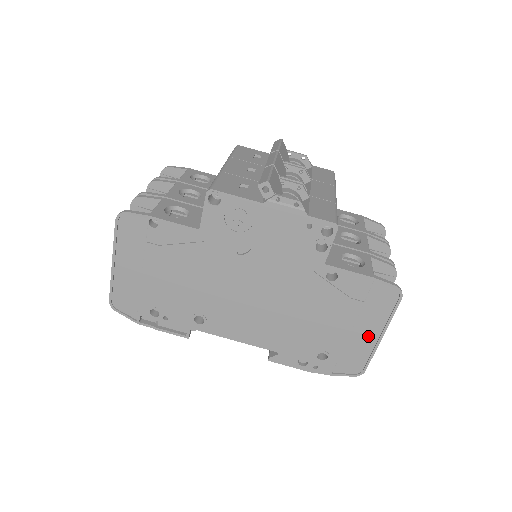
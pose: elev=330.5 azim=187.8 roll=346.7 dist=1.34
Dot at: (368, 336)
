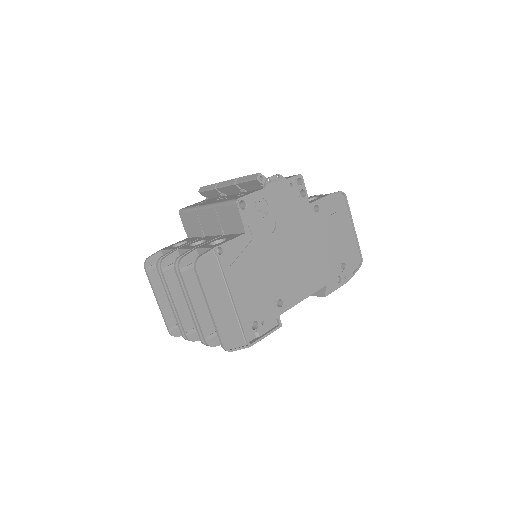
Dot at: (349, 233)
